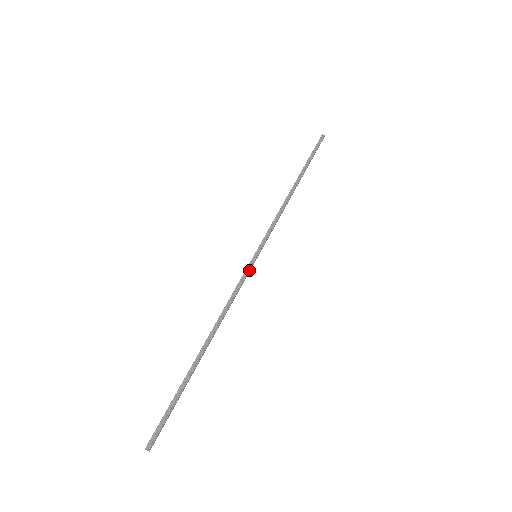
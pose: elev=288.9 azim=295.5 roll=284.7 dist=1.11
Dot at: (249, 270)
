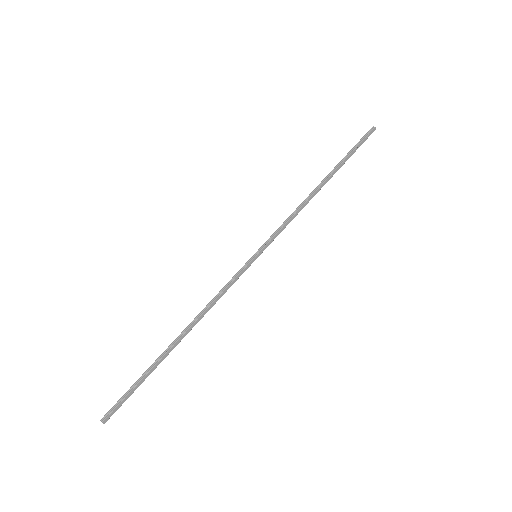
Dot at: (243, 269)
